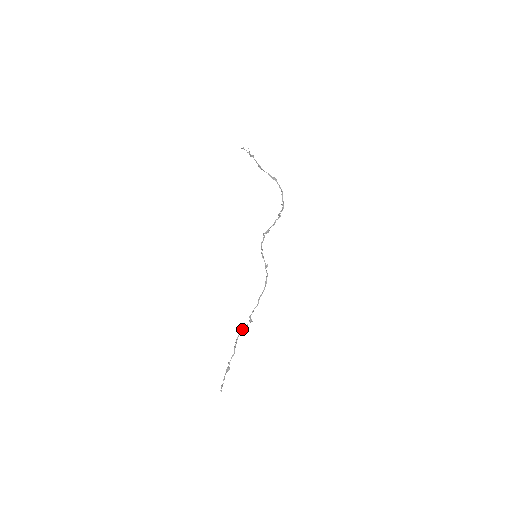
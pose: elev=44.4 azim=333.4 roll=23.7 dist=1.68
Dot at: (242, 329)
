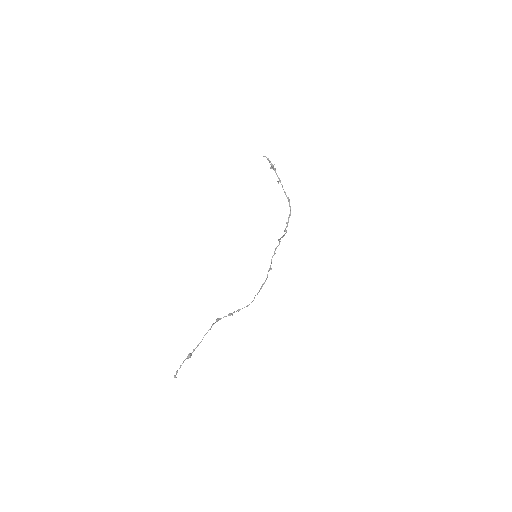
Dot at: (218, 319)
